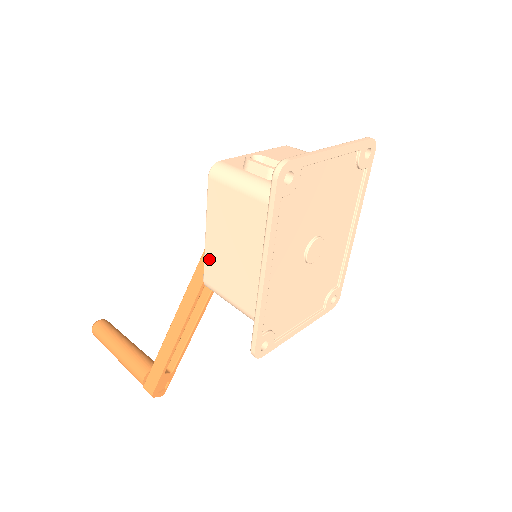
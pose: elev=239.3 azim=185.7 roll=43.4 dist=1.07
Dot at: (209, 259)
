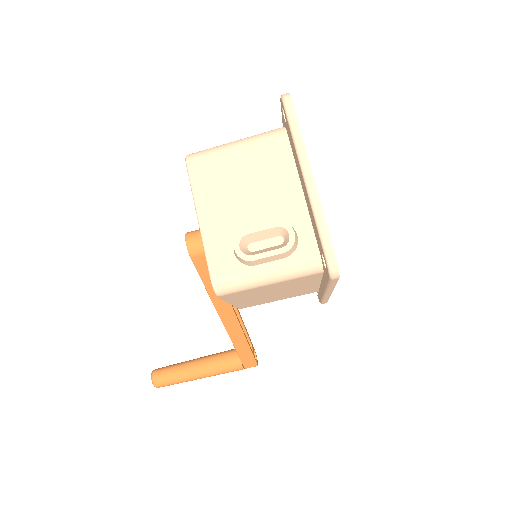
Dot at: (242, 305)
